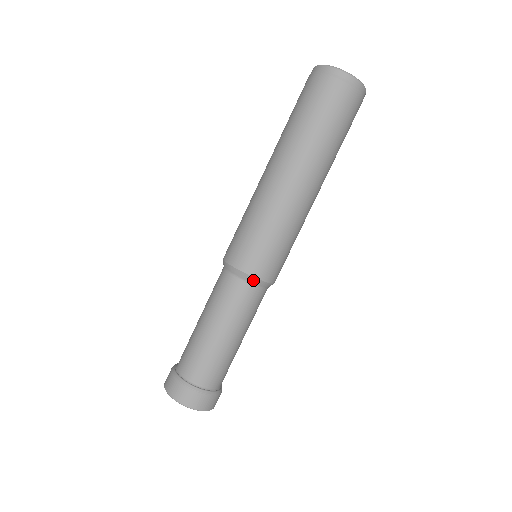
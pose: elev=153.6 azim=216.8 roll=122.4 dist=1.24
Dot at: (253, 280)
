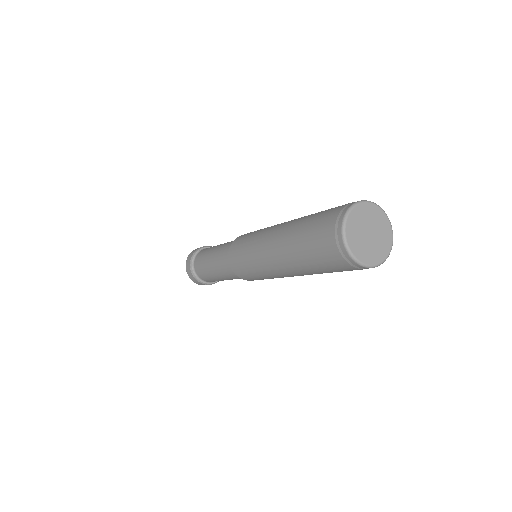
Dot at: (240, 277)
